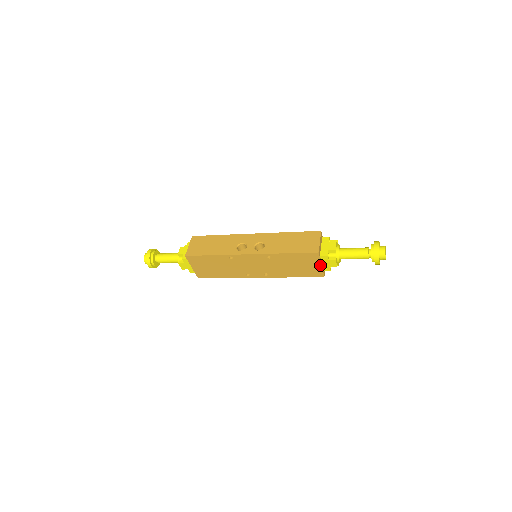
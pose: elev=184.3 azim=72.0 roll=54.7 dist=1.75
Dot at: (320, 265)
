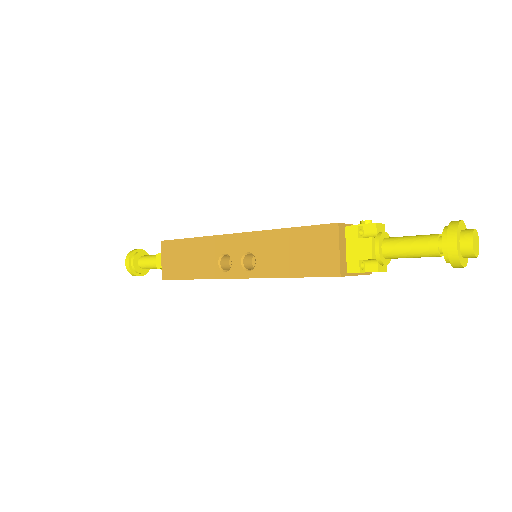
Dot at: (355, 275)
